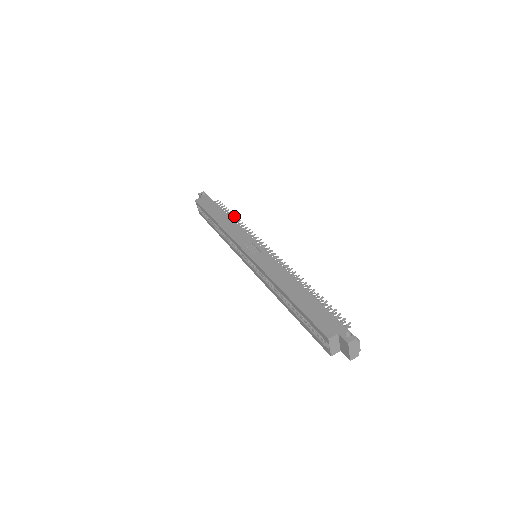
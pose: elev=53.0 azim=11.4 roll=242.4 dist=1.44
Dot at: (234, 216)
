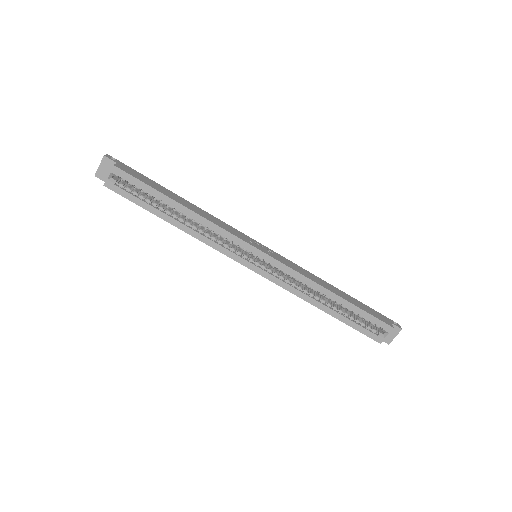
Dot at: occluded
